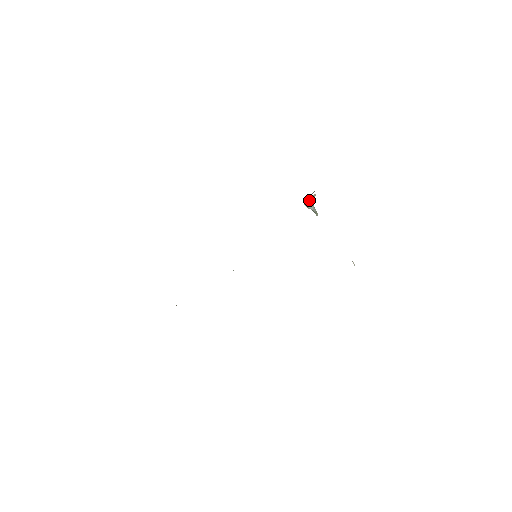
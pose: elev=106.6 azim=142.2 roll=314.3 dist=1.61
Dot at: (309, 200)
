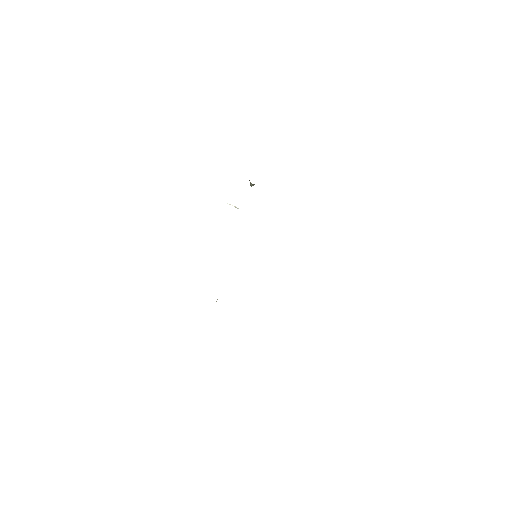
Dot at: occluded
